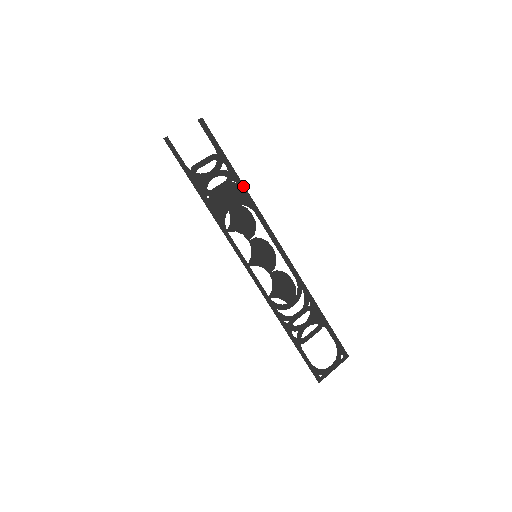
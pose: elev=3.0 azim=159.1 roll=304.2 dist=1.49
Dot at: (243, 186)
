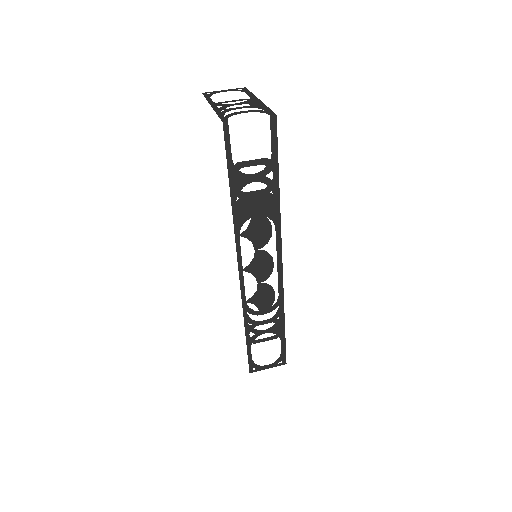
Dot at: (279, 200)
